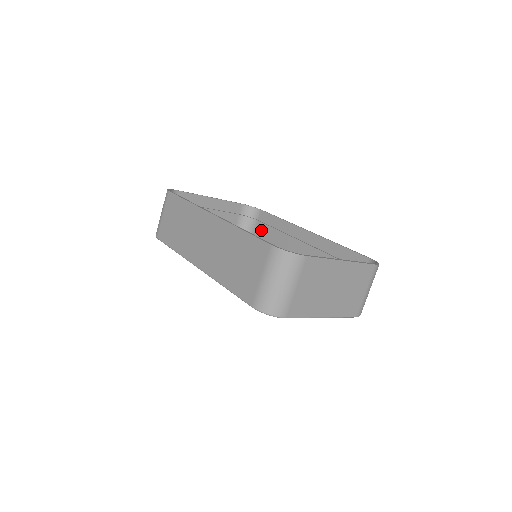
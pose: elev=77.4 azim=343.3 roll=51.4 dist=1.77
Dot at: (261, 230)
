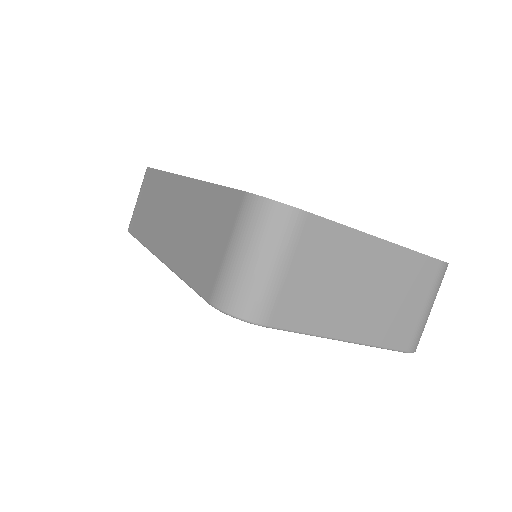
Dot at: occluded
